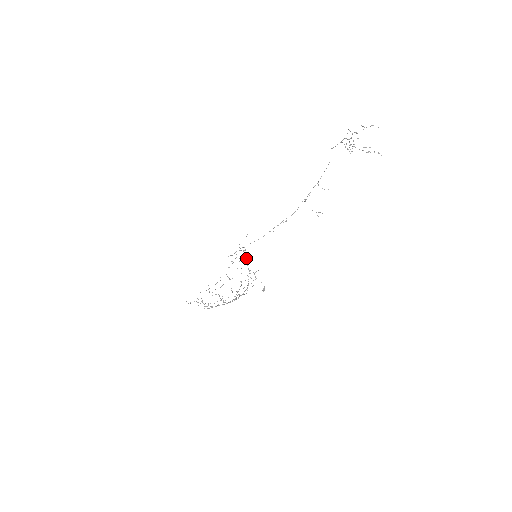
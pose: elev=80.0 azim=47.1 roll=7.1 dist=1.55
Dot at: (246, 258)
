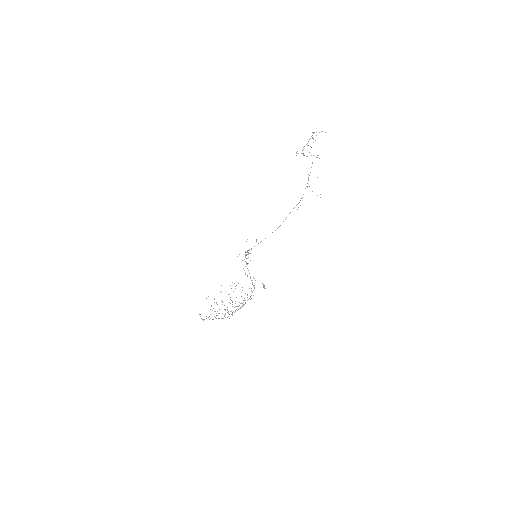
Dot at: occluded
